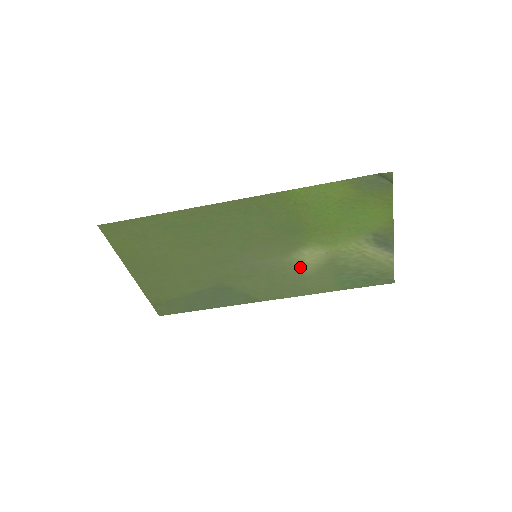
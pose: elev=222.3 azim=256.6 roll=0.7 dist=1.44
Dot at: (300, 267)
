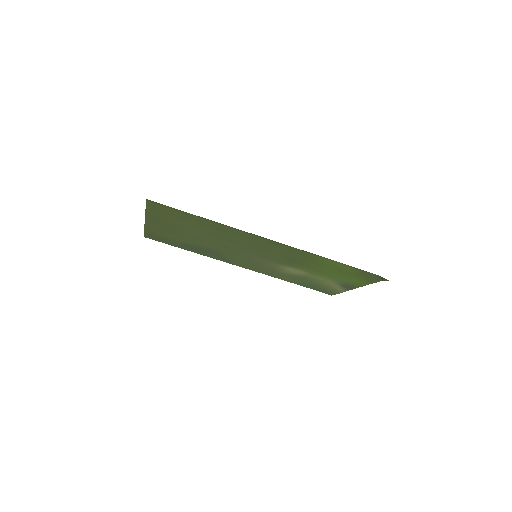
Dot at: (280, 270)
